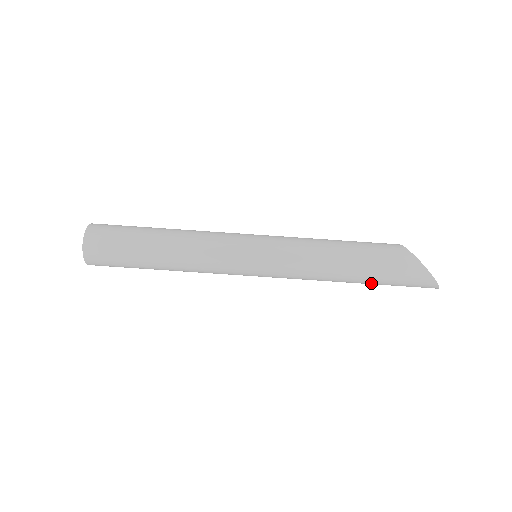
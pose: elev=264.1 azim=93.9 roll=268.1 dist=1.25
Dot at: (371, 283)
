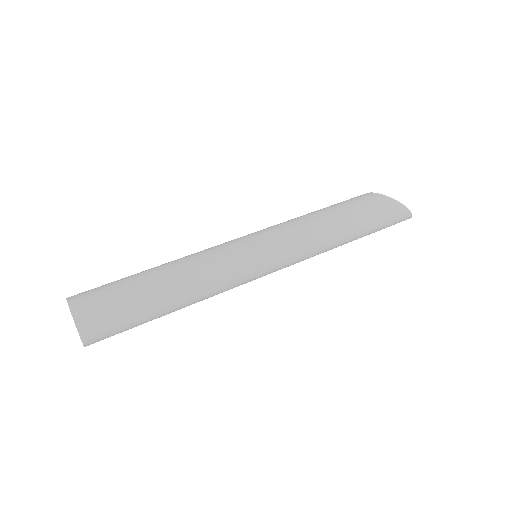
Dot at: (362, 236)
